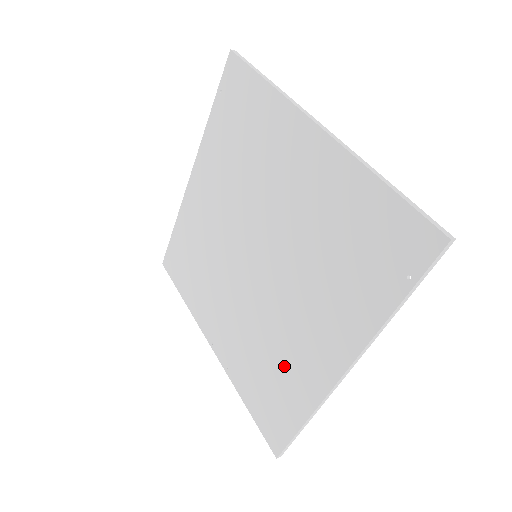
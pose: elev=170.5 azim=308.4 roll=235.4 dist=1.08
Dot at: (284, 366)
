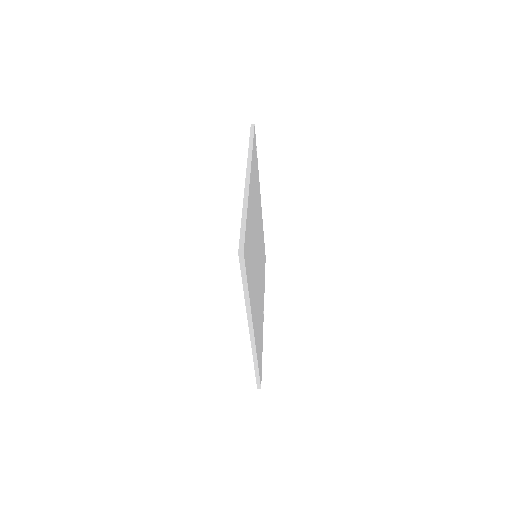
Dot at: occluded
